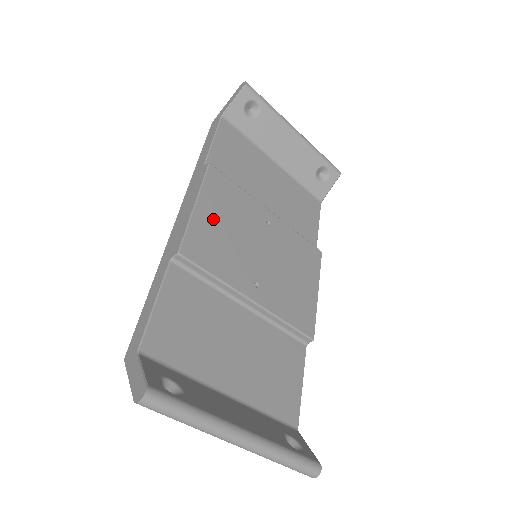
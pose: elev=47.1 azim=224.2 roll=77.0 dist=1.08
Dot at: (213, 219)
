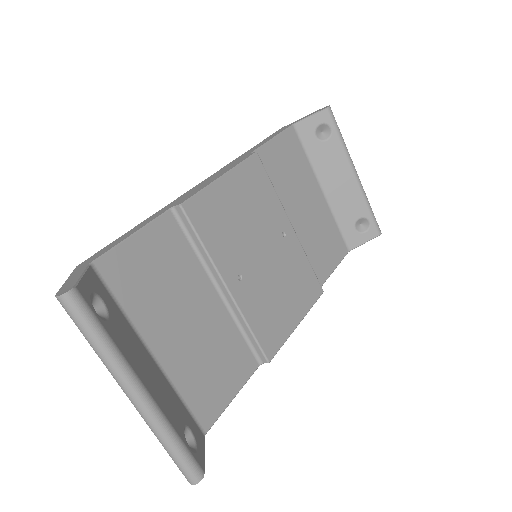
Dot at: (232, 198)
